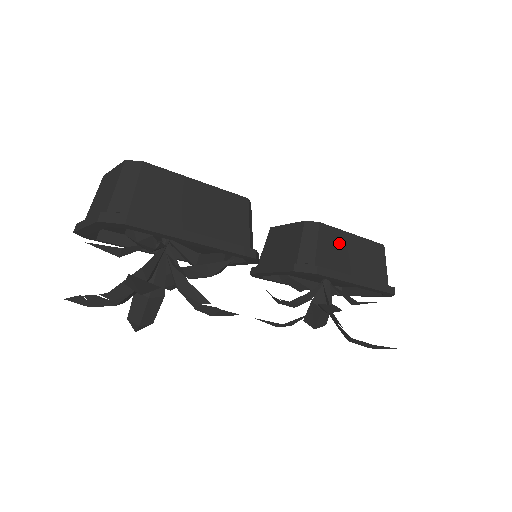
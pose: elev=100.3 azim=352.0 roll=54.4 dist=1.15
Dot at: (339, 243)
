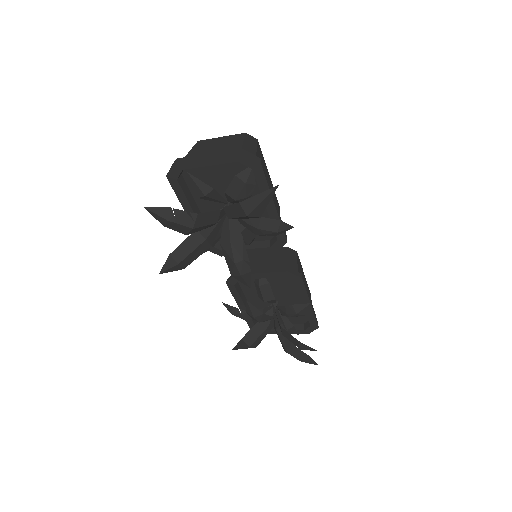
Dot at: (302, 273)
